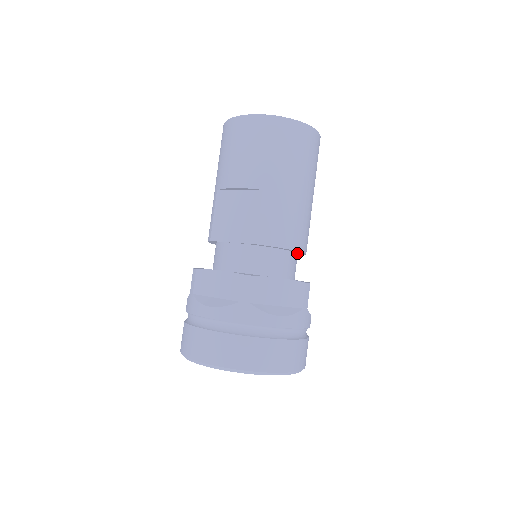
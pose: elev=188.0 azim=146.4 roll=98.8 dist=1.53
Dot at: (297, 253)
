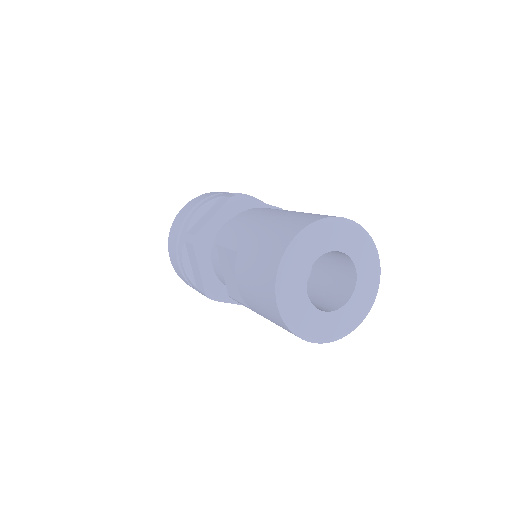
Dot at: occluded
